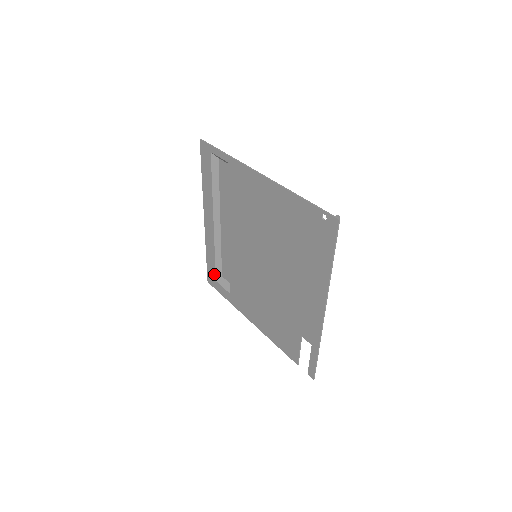
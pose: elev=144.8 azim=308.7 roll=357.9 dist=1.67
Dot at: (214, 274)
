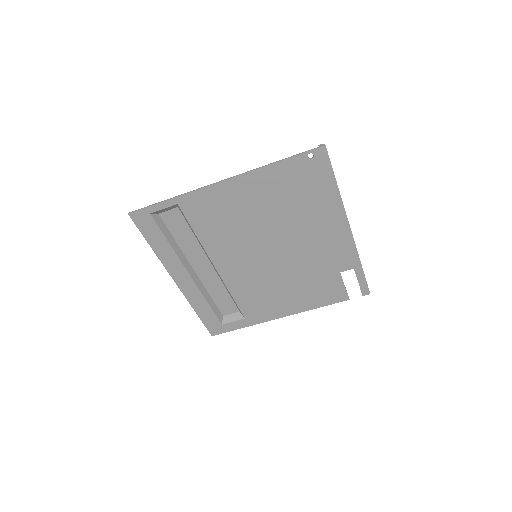
Dot at: (216, 321)
